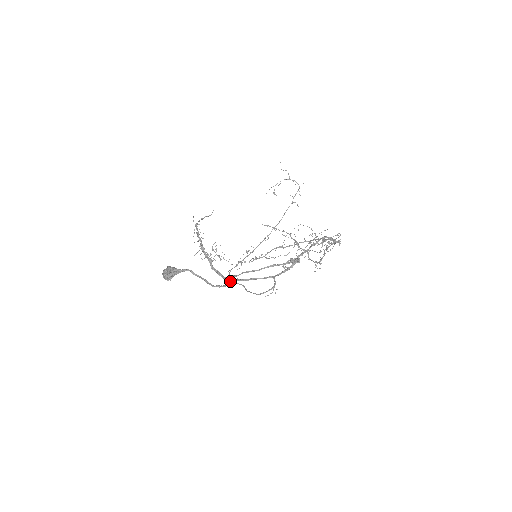
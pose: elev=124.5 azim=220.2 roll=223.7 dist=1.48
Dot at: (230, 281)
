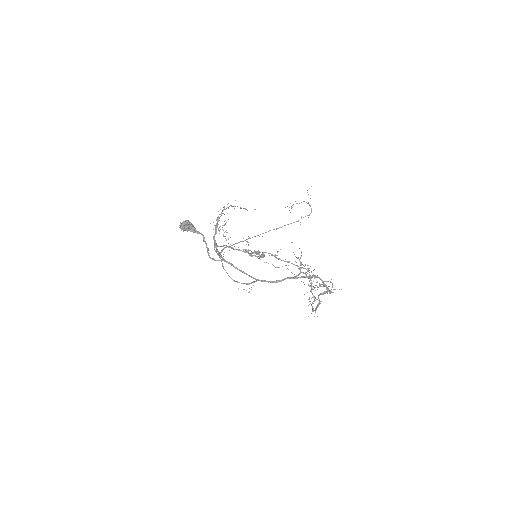
Dot at: (223, 260)
